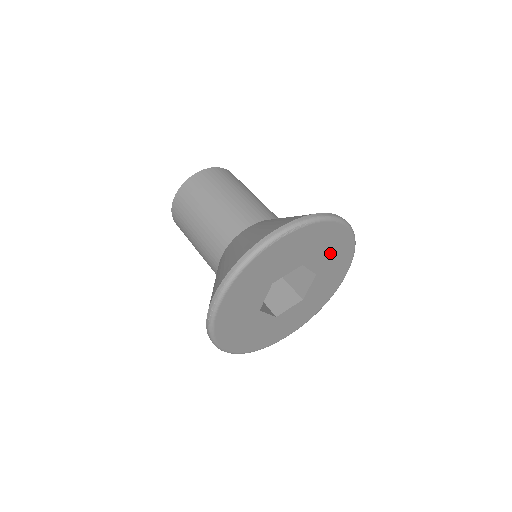
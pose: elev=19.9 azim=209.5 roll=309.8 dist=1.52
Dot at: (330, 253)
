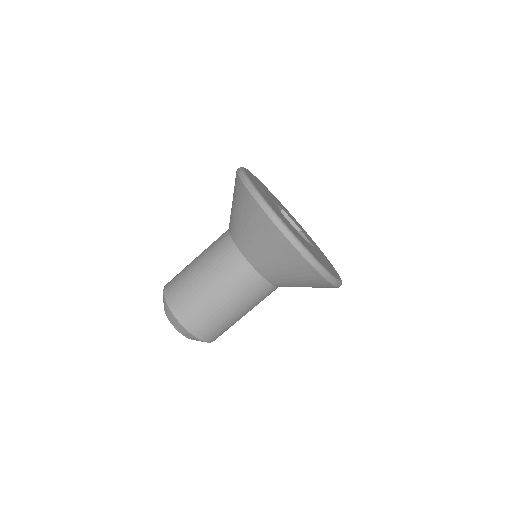
Dot at: occluded
